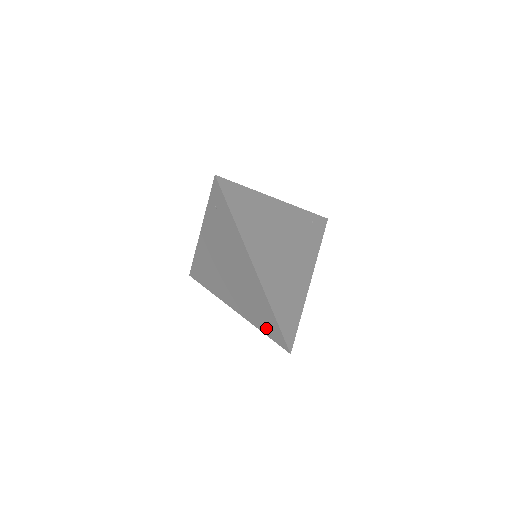
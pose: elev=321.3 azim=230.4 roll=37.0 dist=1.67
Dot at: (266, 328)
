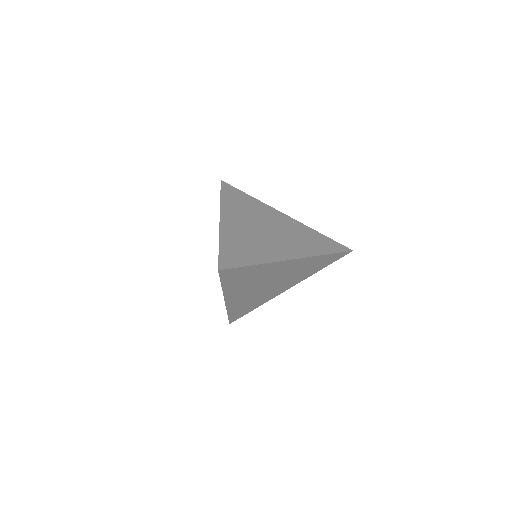
Dot at: occluded
